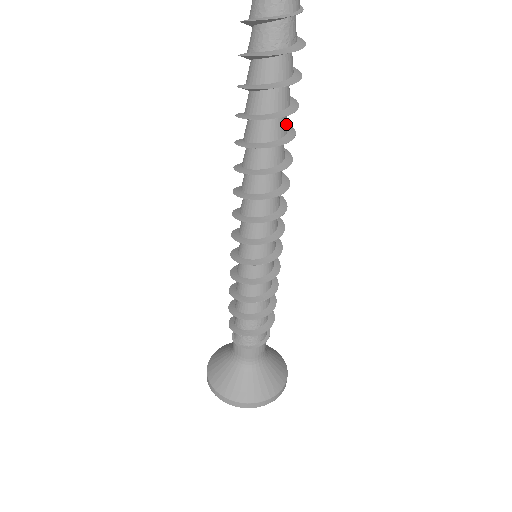
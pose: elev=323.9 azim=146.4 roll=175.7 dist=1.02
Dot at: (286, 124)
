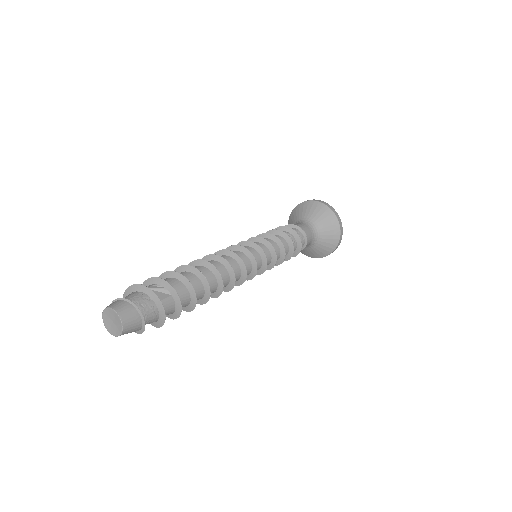
Dot at: (198, 289)
